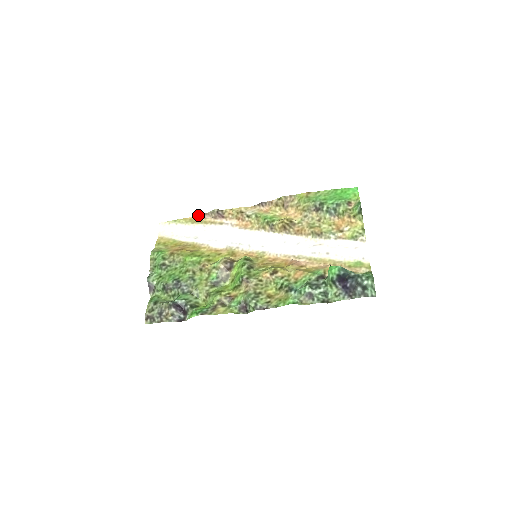
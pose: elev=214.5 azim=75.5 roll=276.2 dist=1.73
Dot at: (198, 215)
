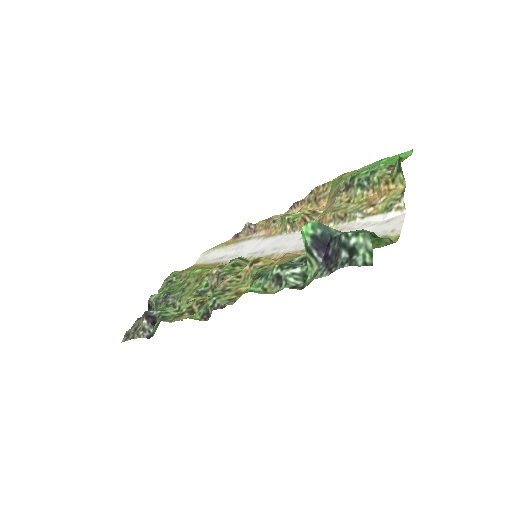
Dot at: (234, 236)
